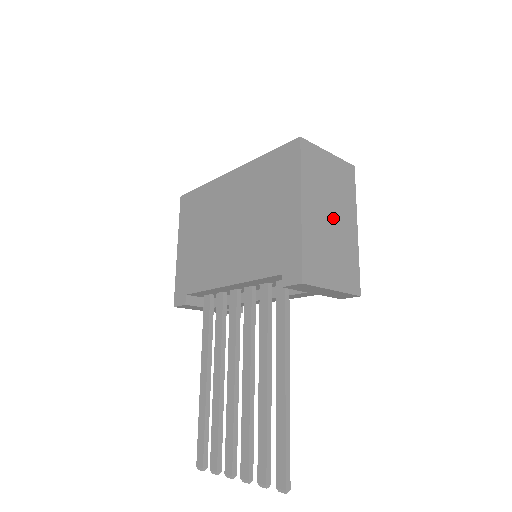
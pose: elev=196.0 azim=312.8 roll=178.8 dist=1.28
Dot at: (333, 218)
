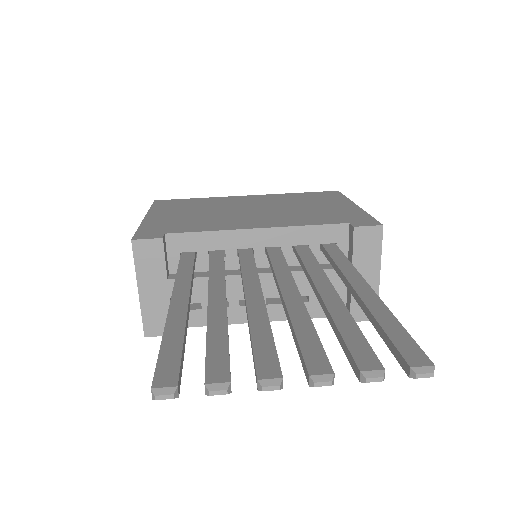
Dot at: occluded
